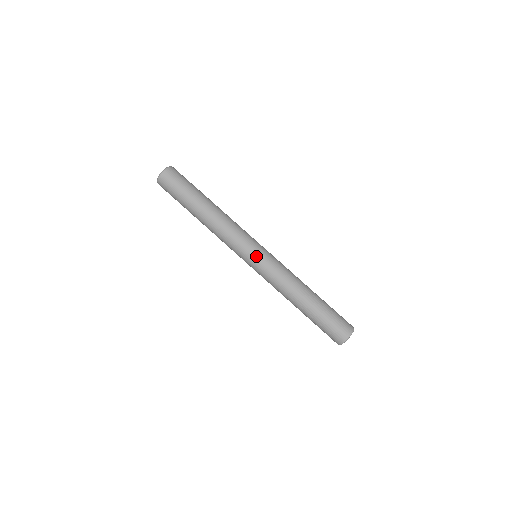
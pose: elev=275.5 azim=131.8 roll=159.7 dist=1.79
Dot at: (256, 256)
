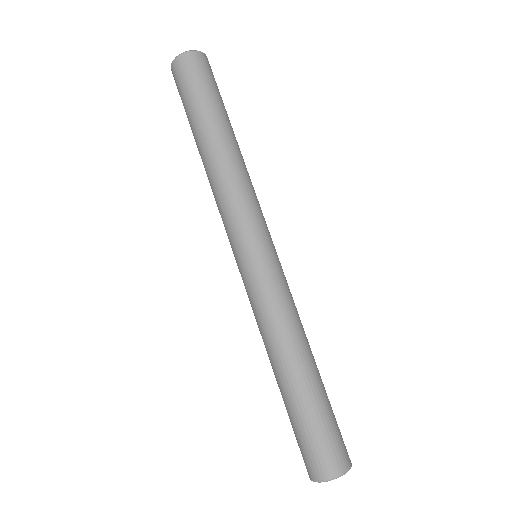
Dot at: (261, 252)
